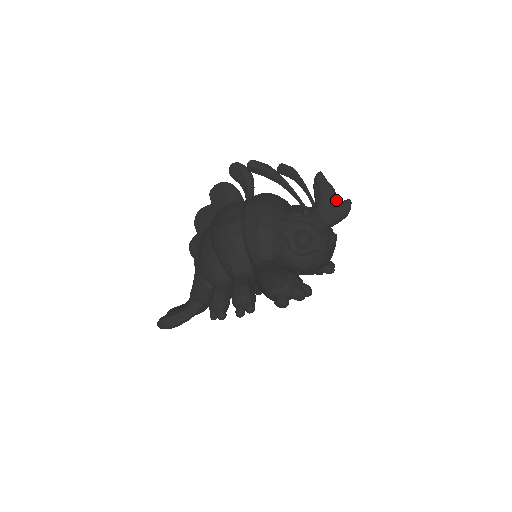
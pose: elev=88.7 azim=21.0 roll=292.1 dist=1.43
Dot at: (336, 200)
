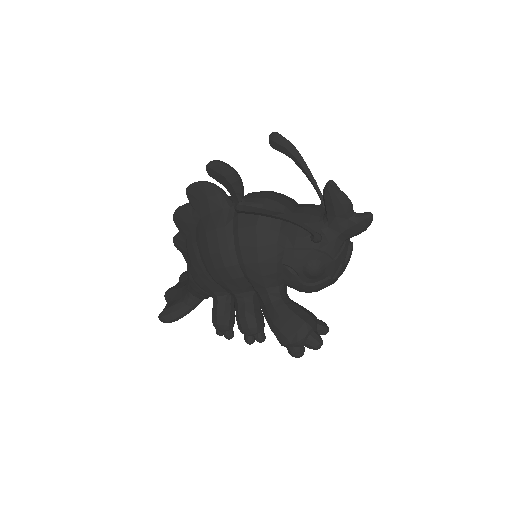
Dot at: (353, 213)
